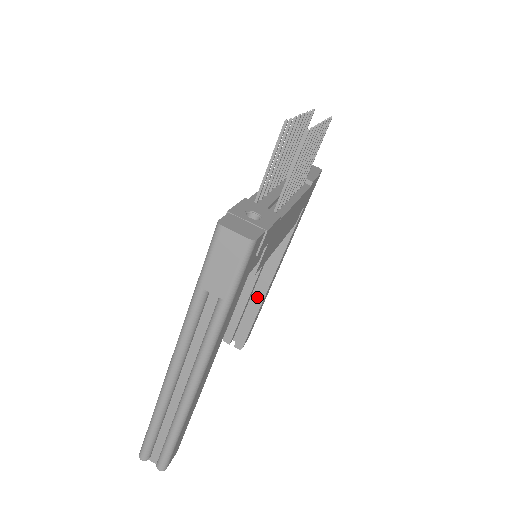
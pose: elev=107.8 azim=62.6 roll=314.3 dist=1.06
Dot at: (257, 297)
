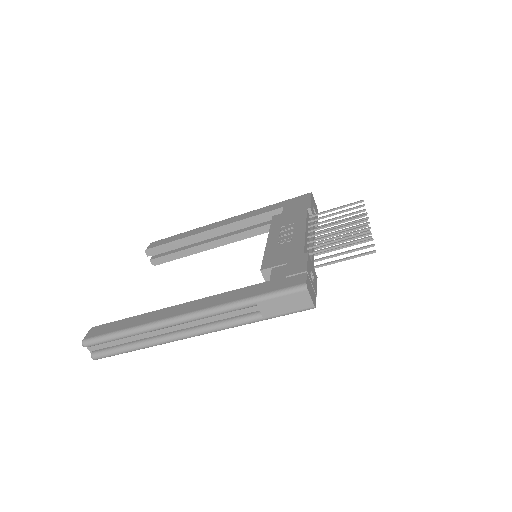
Dot at: (202, 246)
